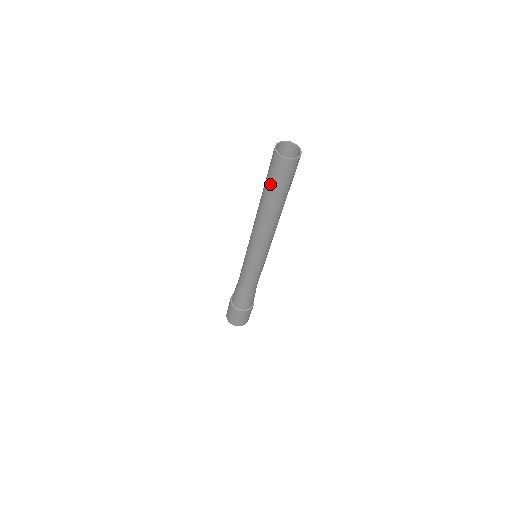
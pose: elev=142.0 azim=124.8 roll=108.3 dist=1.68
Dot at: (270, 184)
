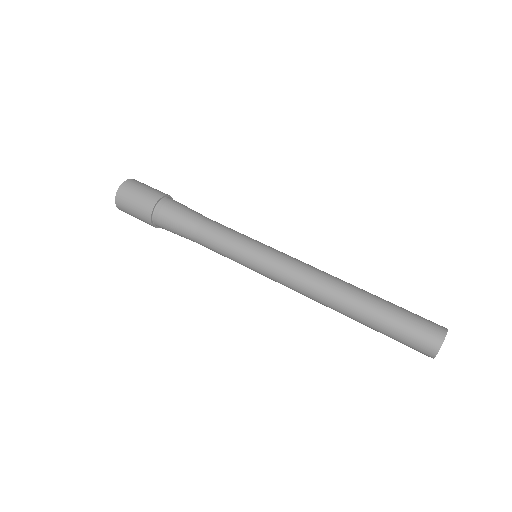
Dot at: occluded
